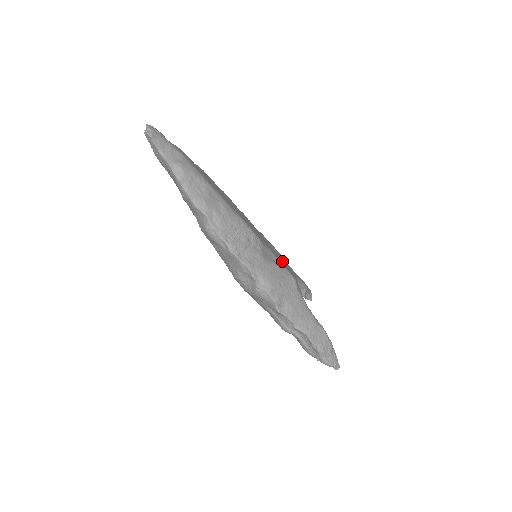
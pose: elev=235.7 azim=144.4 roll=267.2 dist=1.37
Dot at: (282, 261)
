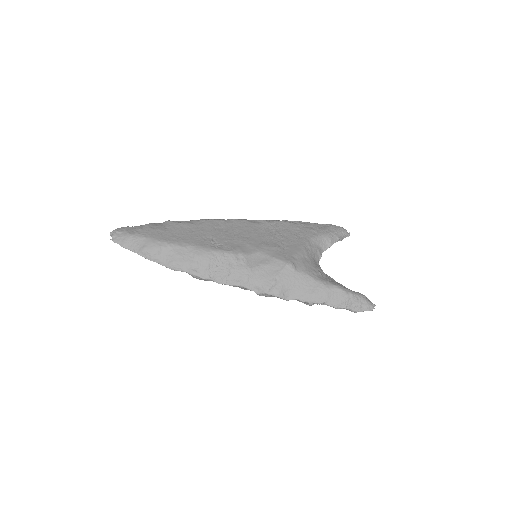
Dot at: (279, 247)
